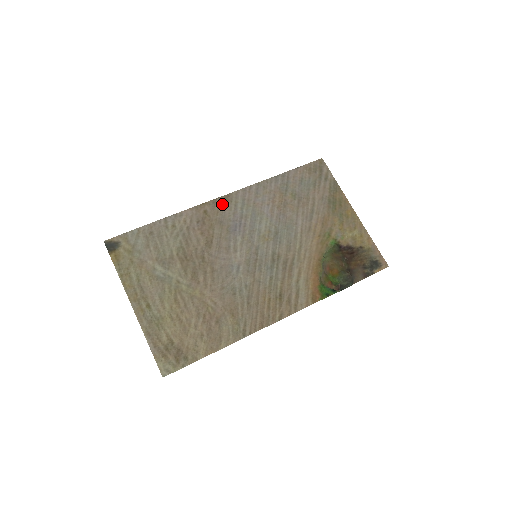
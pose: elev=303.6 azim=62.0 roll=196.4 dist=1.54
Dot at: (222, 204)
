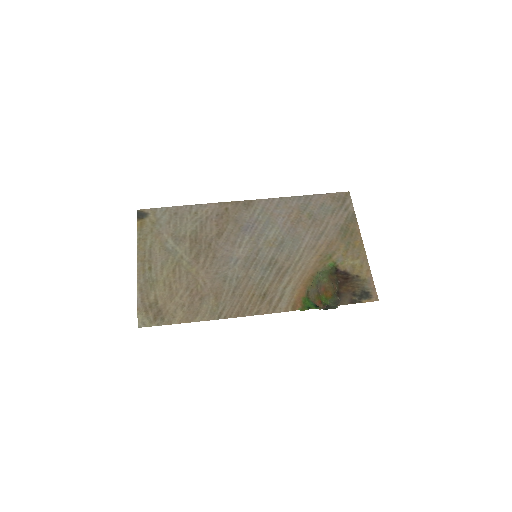
Dot at: (243, 207)
